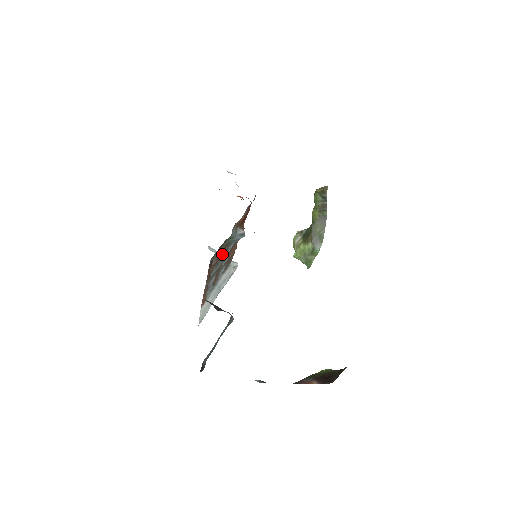
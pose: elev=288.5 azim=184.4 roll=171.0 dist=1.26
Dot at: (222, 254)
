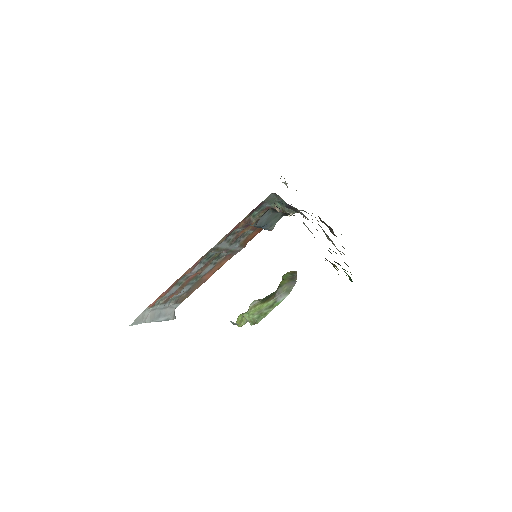
Dot at: (238, 235)
